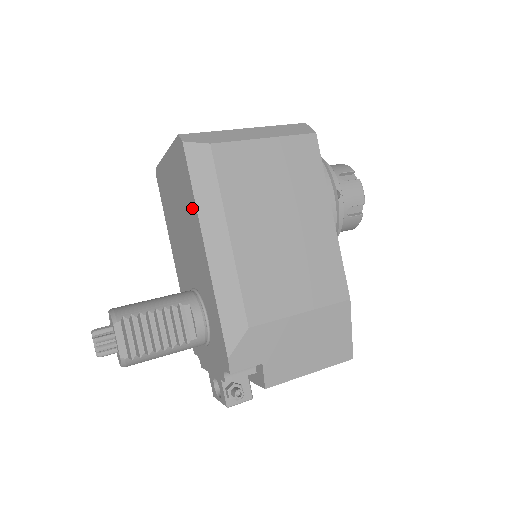
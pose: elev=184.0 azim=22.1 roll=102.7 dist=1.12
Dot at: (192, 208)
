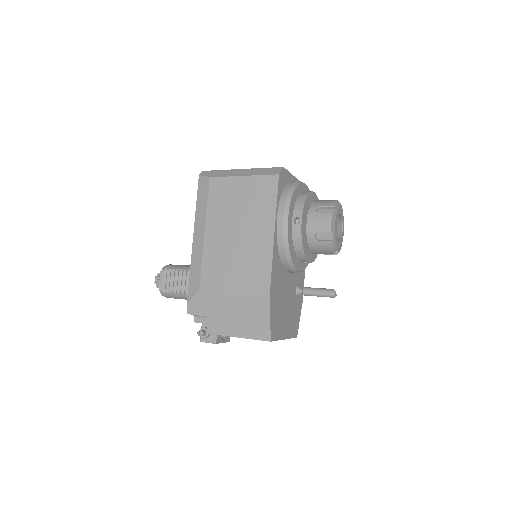
Dot at: occluded
